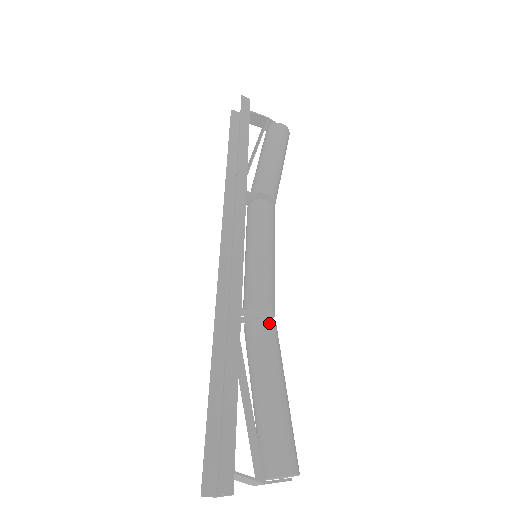
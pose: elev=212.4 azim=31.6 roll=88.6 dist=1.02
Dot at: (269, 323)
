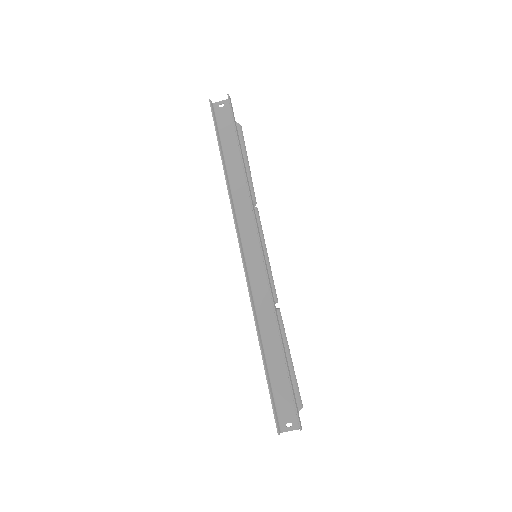
Dot at: occluded
